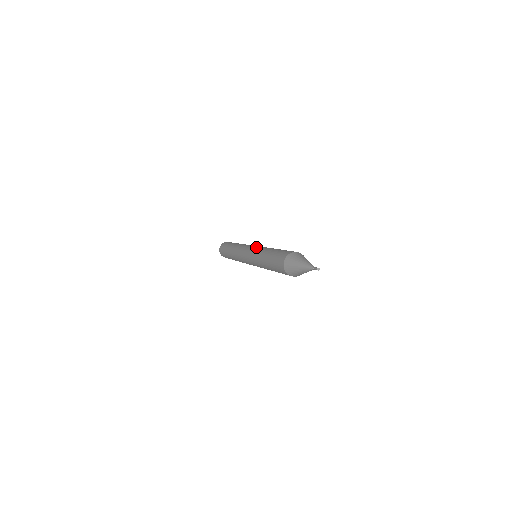
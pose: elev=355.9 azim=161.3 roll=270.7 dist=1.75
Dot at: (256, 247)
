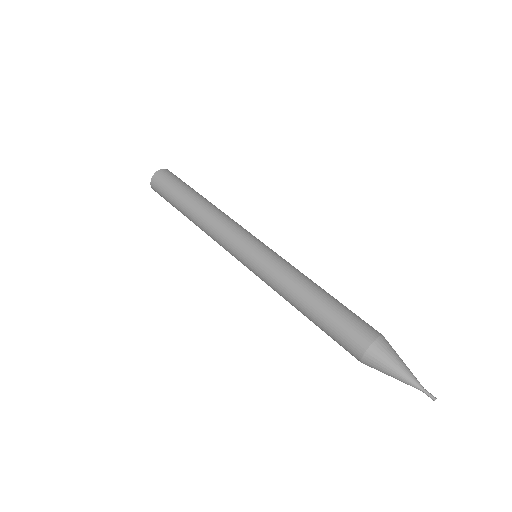
Dot at: (269, 255)
